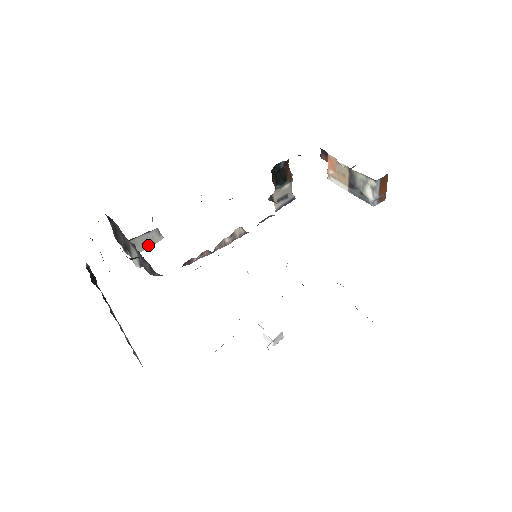
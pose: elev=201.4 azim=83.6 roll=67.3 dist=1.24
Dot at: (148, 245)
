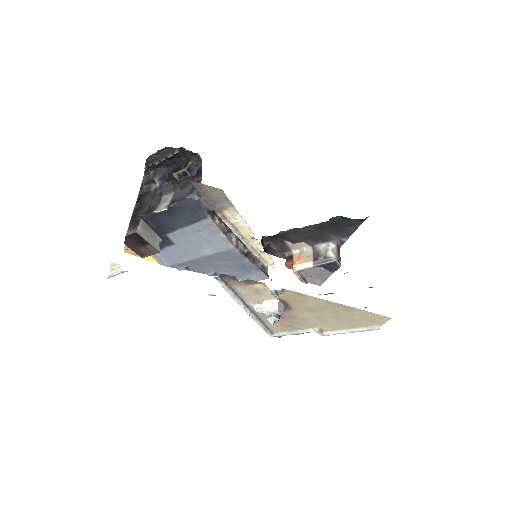
Dot at: (150, 241)
